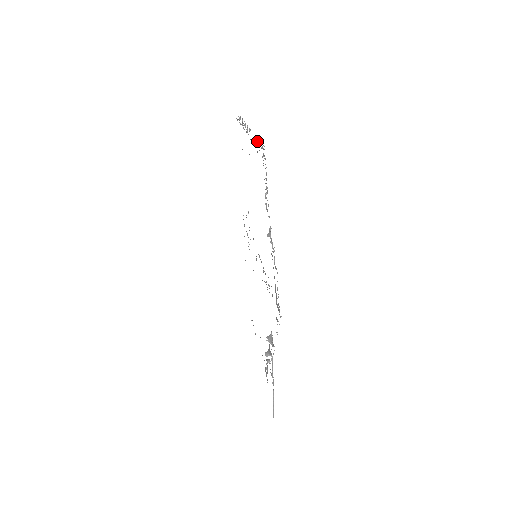
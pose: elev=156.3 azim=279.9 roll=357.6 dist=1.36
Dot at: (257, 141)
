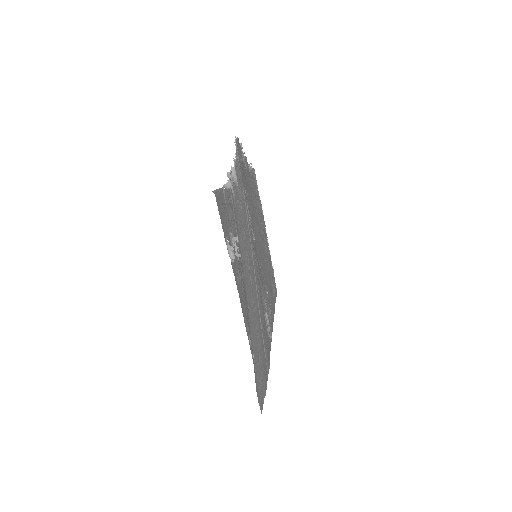
Dot at: (259, 196)
